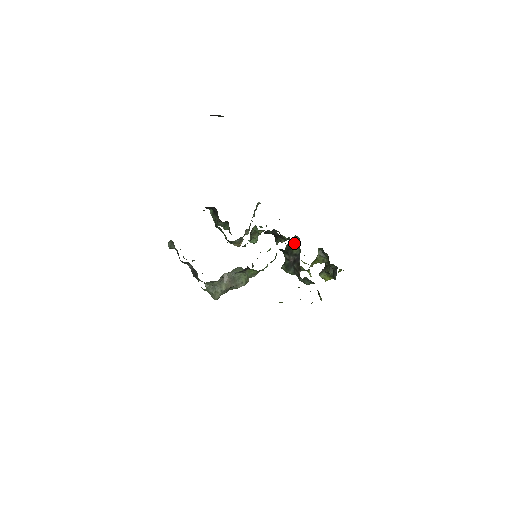
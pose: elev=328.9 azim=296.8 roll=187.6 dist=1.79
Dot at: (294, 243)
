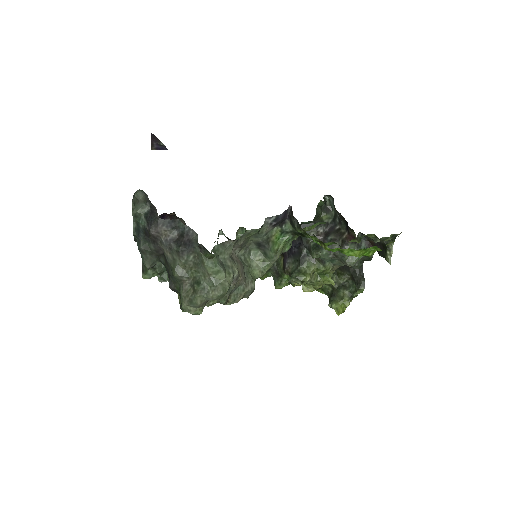
Dot at: (323, 206)
